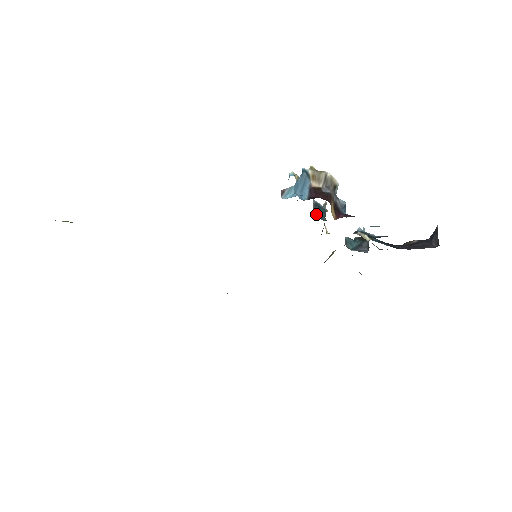
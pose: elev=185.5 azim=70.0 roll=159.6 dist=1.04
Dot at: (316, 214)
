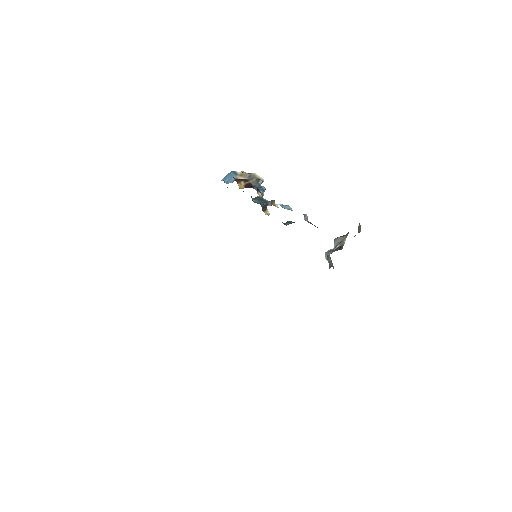
Dot at: (256, 202)
